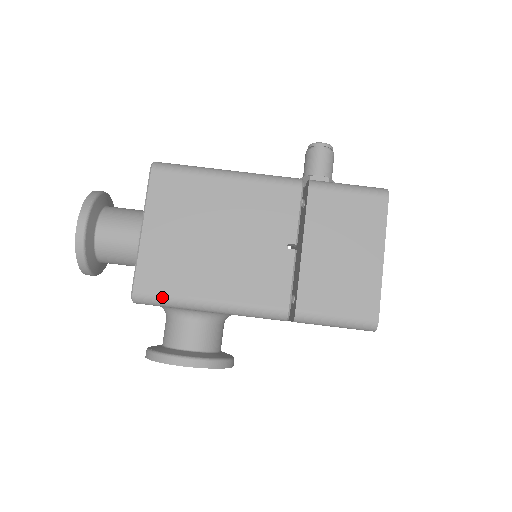
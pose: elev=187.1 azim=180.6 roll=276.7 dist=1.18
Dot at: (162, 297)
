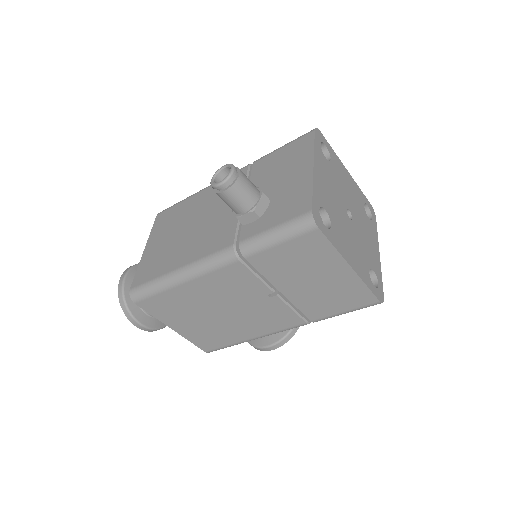
Dot at: occluded
